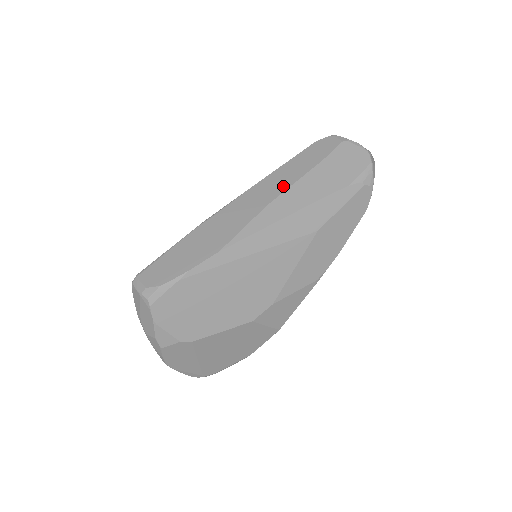
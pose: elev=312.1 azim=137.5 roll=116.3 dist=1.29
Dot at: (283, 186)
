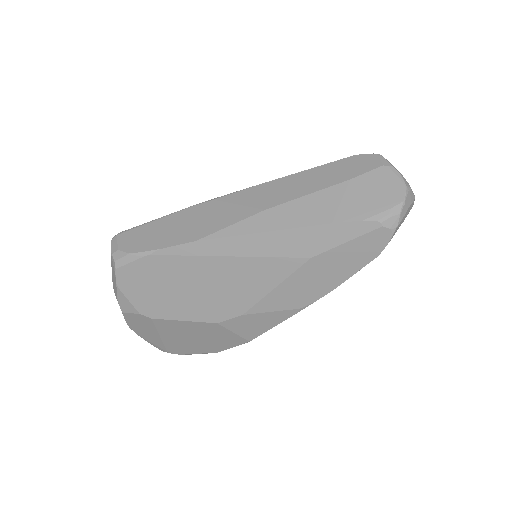
Dot at: (293, 194)
